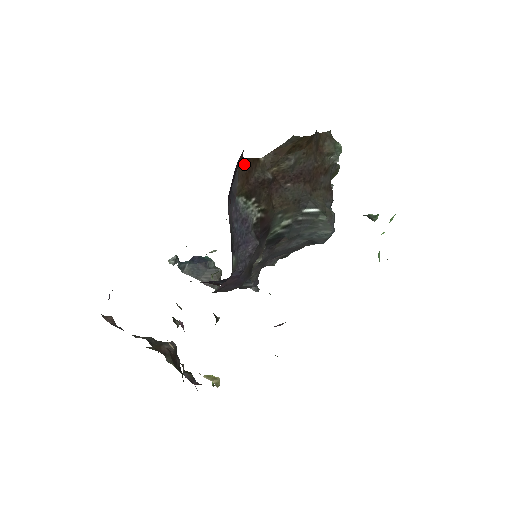
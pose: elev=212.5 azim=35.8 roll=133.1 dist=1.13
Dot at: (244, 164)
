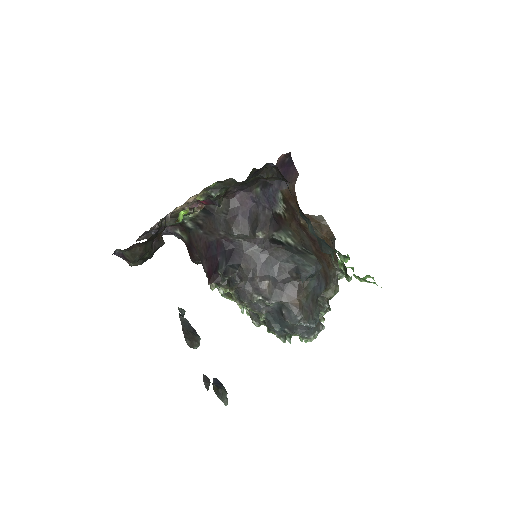
Dot at: (293, 193)
